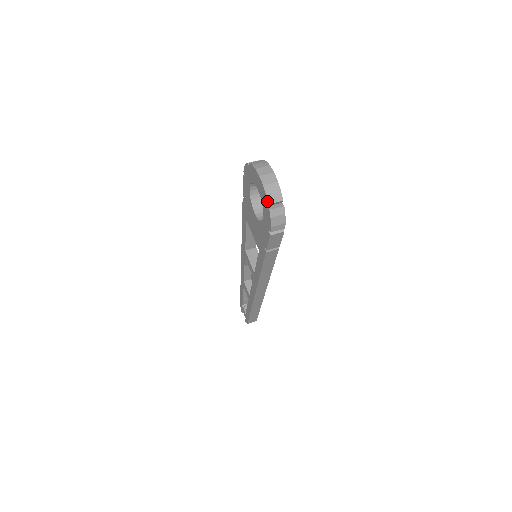
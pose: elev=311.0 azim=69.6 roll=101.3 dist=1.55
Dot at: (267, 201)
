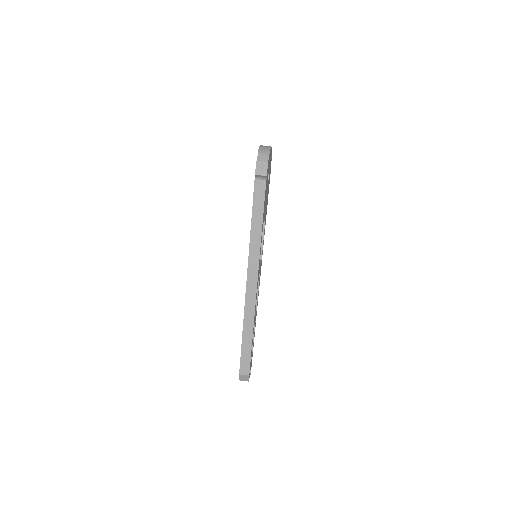
Dot at: (258, 152)
